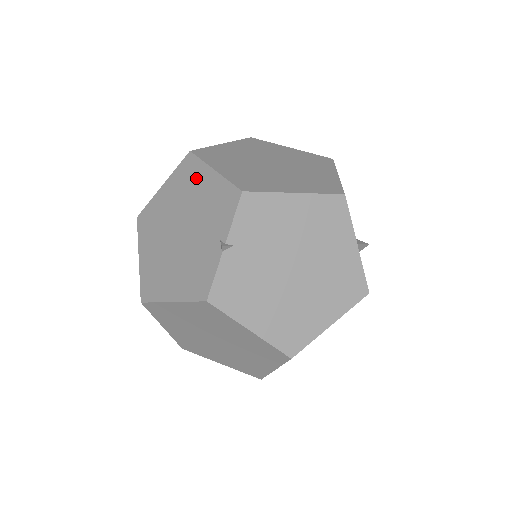
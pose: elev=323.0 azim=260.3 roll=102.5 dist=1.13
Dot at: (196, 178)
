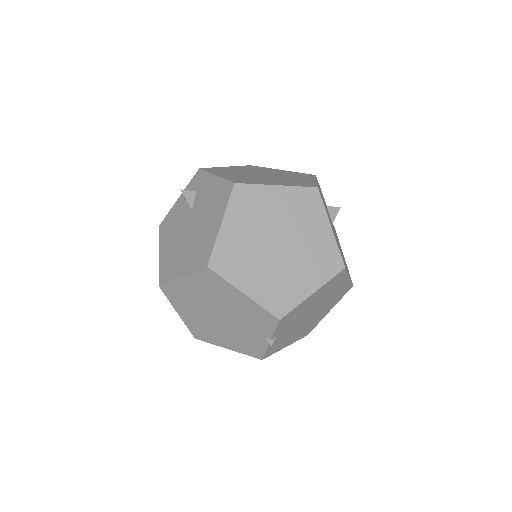
Dot at: (224, 291)
